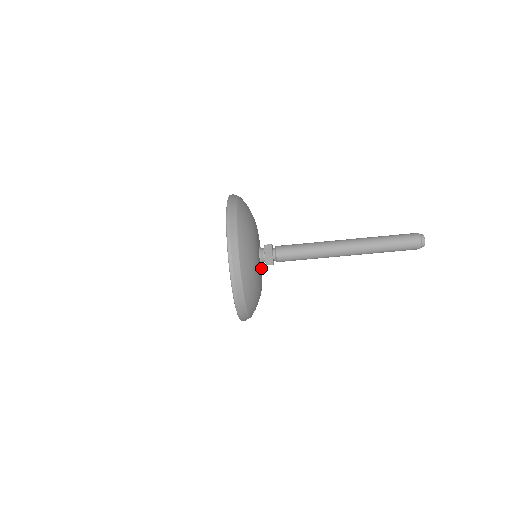
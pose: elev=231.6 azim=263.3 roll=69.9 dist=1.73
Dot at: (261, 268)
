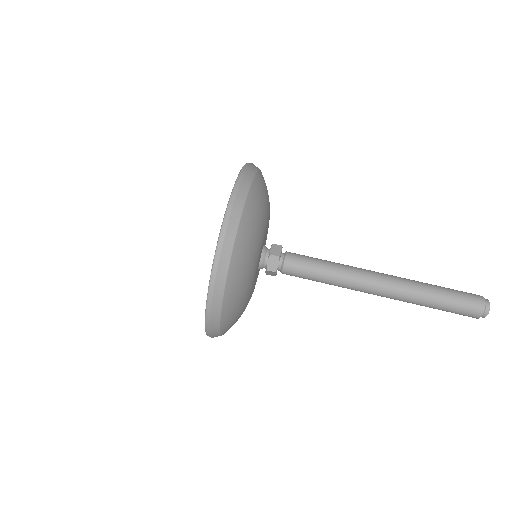
Dot at: (257, 271)
